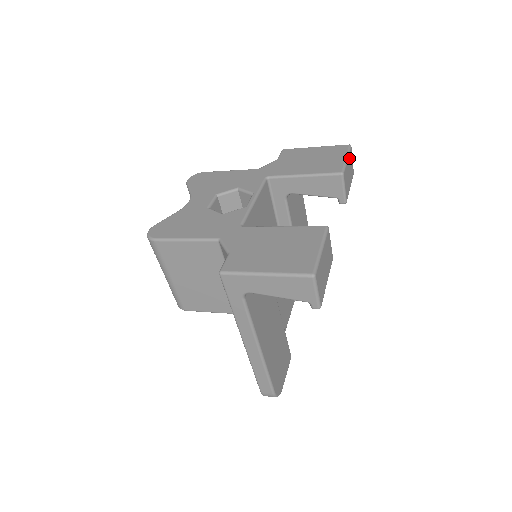
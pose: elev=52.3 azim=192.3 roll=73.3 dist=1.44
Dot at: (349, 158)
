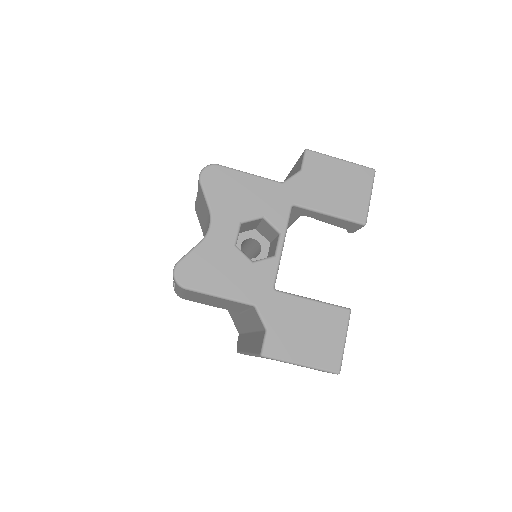
Dot at: (371, 189)
